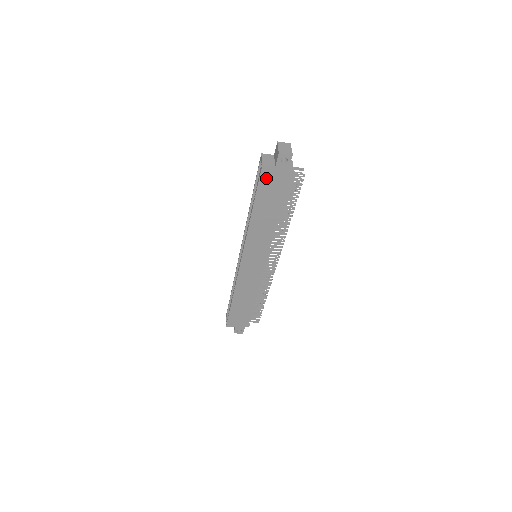
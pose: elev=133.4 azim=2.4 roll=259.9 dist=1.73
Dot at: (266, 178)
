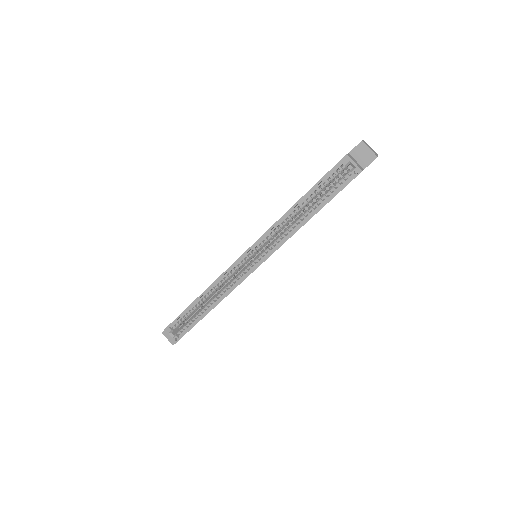
Dot at: occluded
